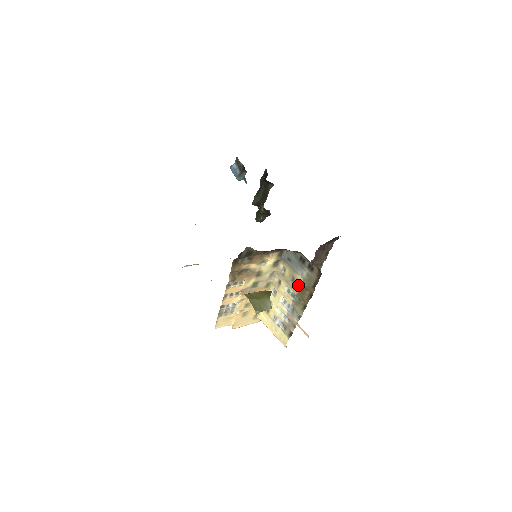
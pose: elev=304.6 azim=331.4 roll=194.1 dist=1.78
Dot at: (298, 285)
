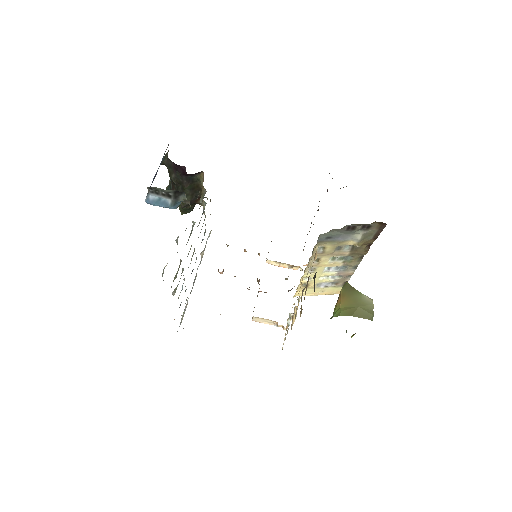
Dot at: (348, 248)
